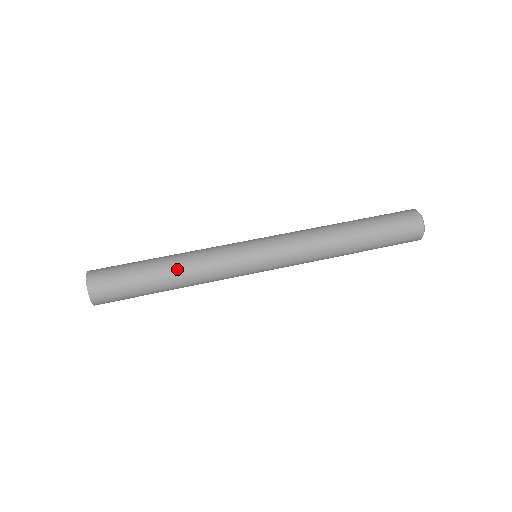
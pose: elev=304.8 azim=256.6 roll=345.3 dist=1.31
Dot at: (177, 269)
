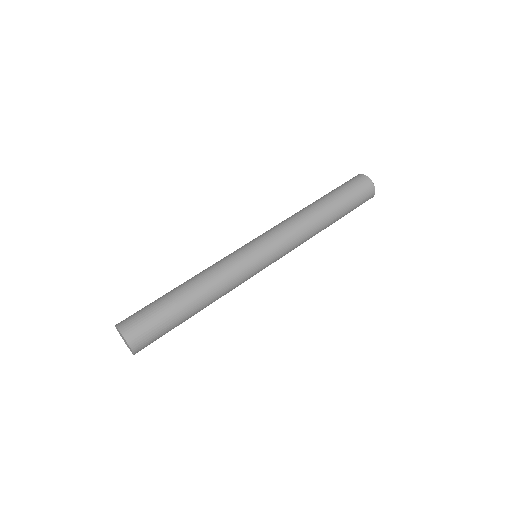
Dot at: (197, 287)
